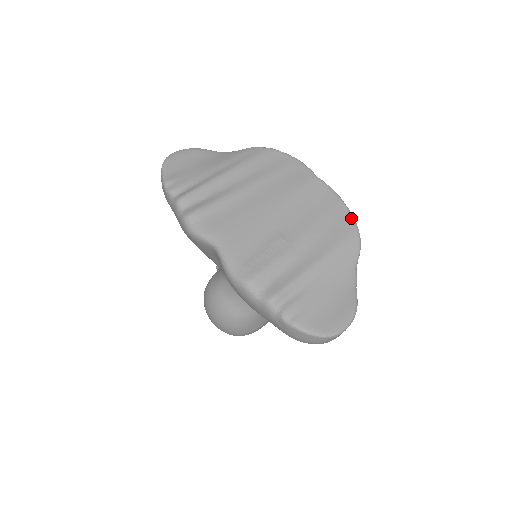
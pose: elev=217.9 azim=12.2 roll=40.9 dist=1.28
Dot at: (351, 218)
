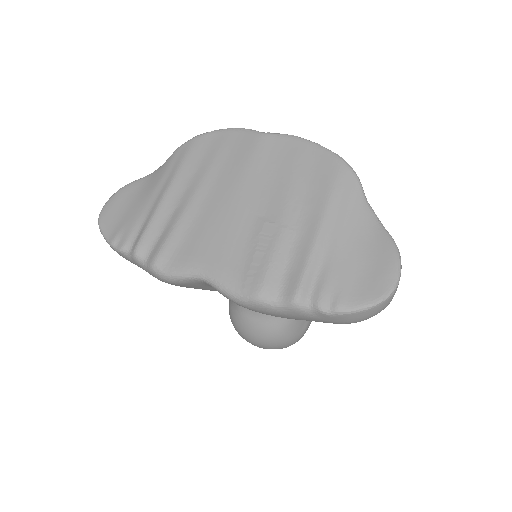
Dot at: (327, 152)
